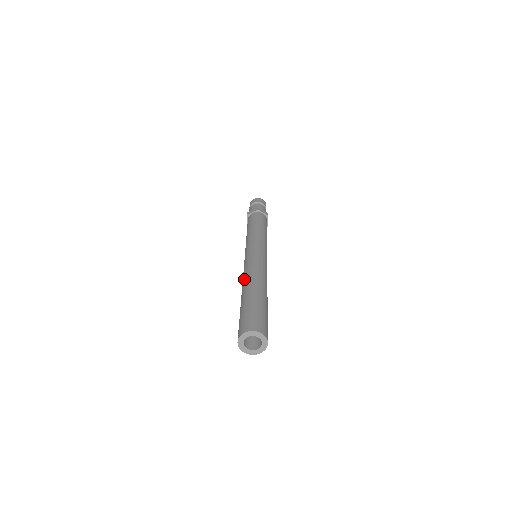
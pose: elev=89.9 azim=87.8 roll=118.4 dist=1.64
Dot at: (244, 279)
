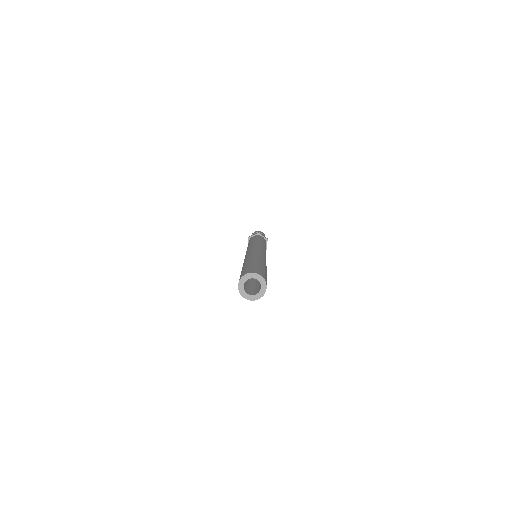
Dot at: (245, 259)
